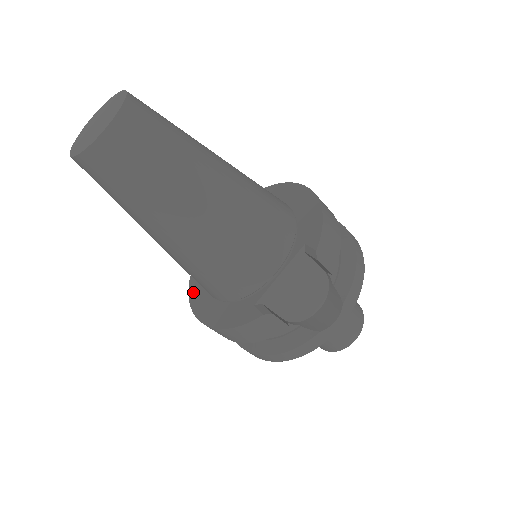
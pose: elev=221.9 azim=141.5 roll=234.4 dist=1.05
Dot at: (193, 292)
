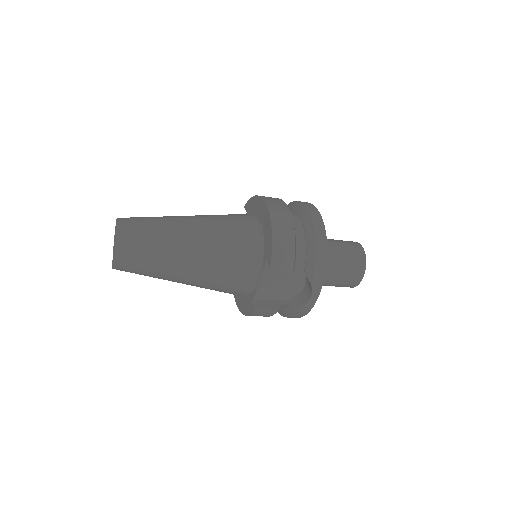
Dot at: occluded
